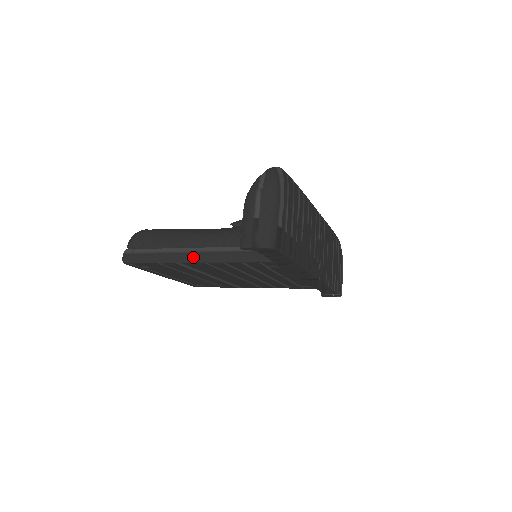
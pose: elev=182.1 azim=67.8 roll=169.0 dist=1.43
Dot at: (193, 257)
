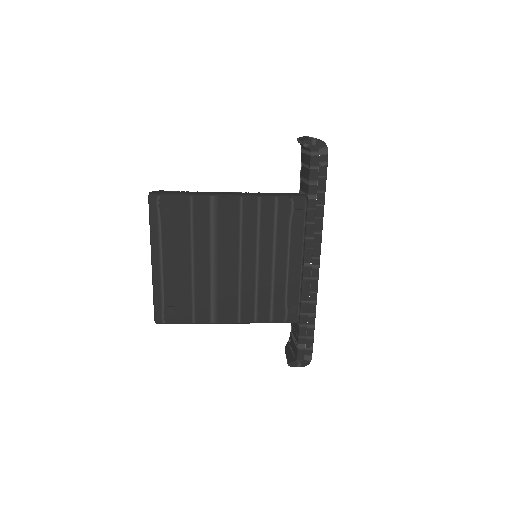
Dot at: (229, 193)
